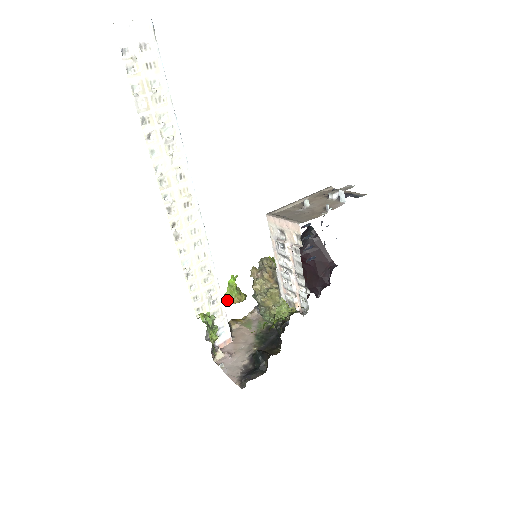
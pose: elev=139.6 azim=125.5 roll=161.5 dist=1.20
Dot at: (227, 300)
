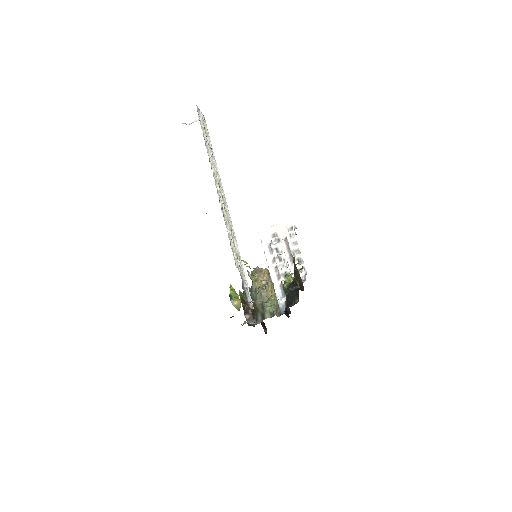
Dot at: (232, 299)
